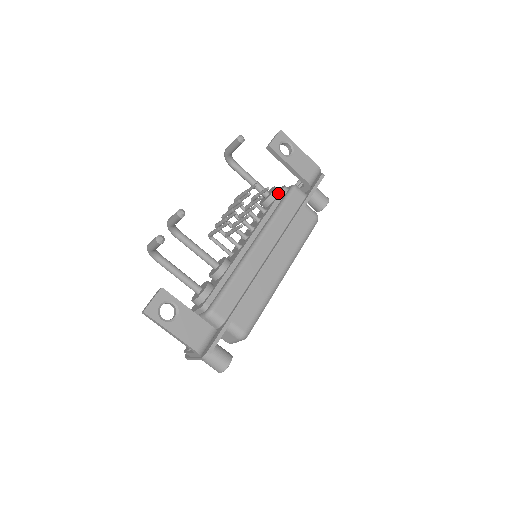
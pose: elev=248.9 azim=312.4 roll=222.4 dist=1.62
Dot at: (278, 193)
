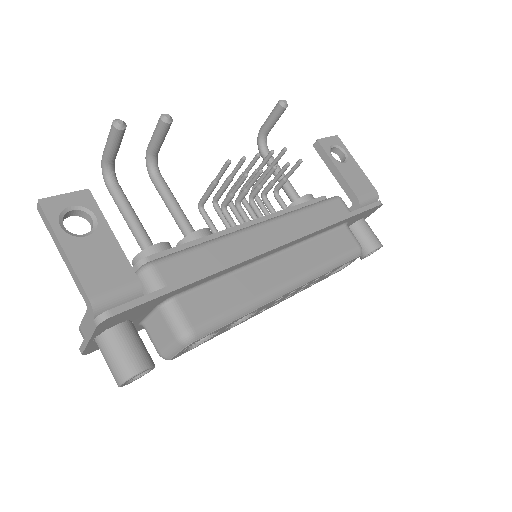
Dot at: occluded
